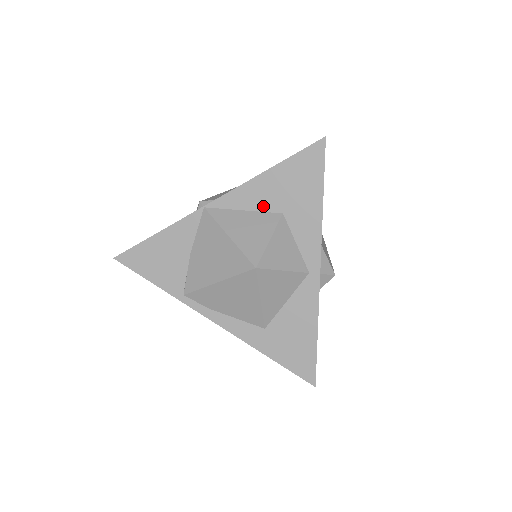
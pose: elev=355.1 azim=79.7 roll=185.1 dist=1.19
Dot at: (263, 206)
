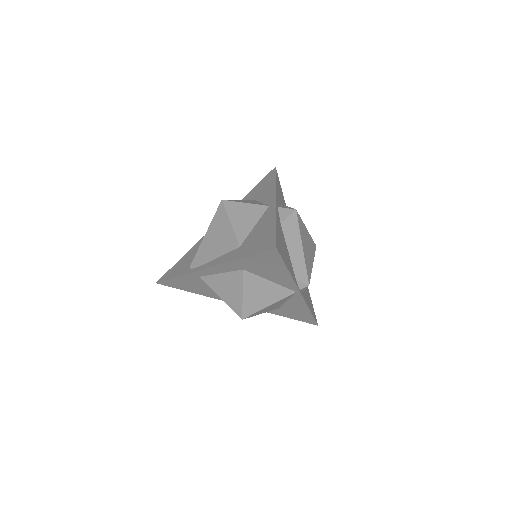
Dot at: occluded
